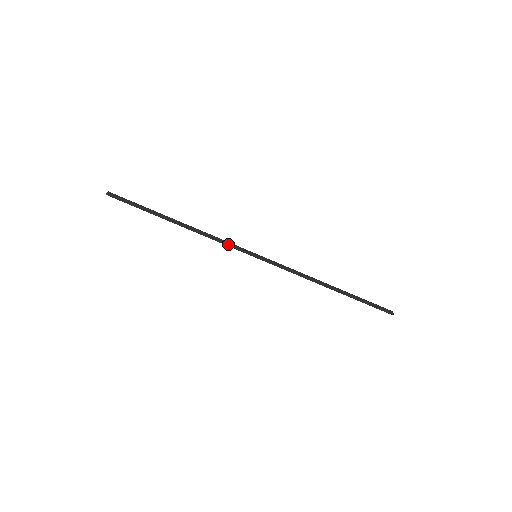
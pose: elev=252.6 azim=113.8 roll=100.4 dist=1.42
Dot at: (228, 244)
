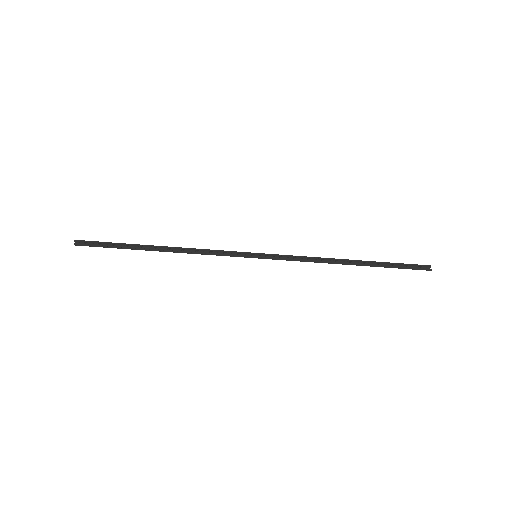
Dot at: (221, 255)
